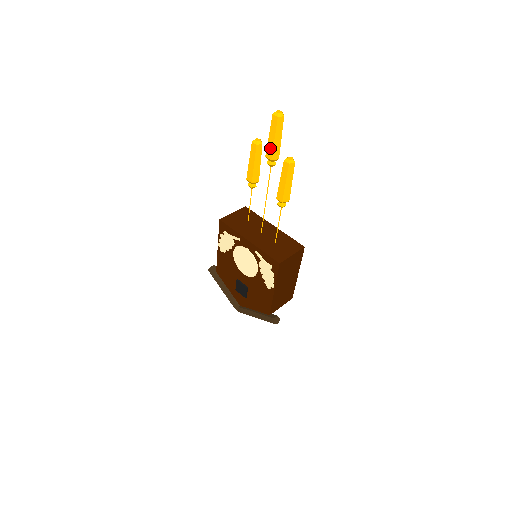
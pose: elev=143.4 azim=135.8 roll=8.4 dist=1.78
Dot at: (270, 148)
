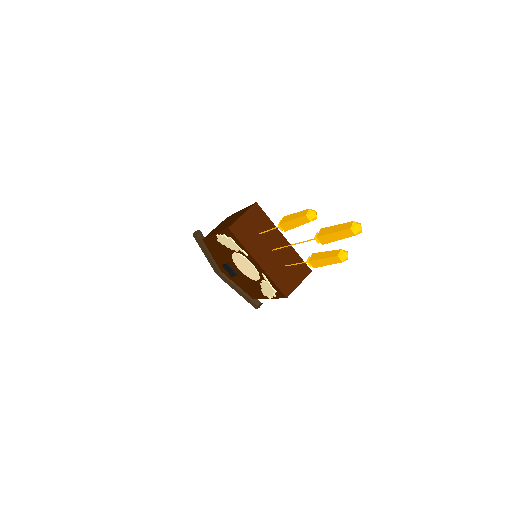
Dot at: (327, 239)
